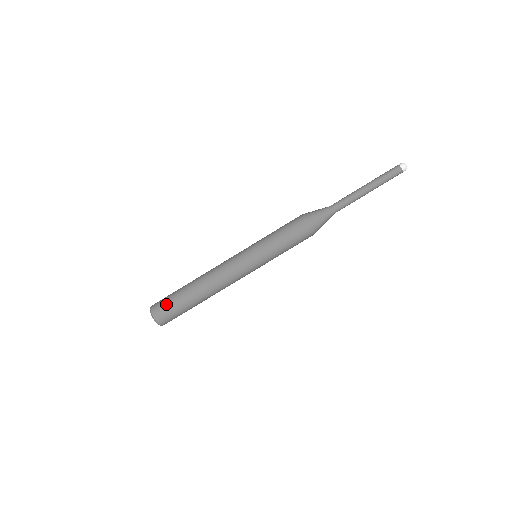
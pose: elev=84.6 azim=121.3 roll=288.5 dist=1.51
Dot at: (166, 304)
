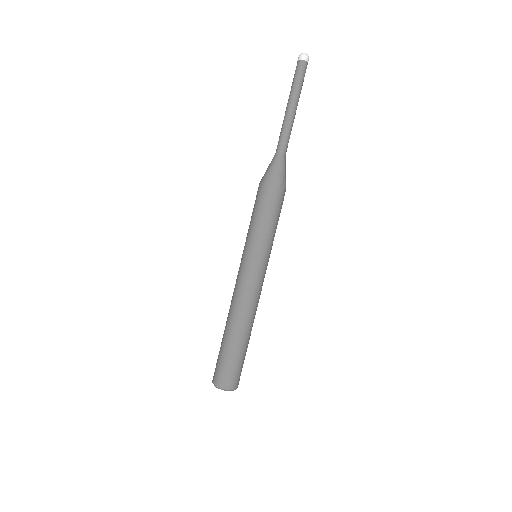
Dot at: (219, 367)
